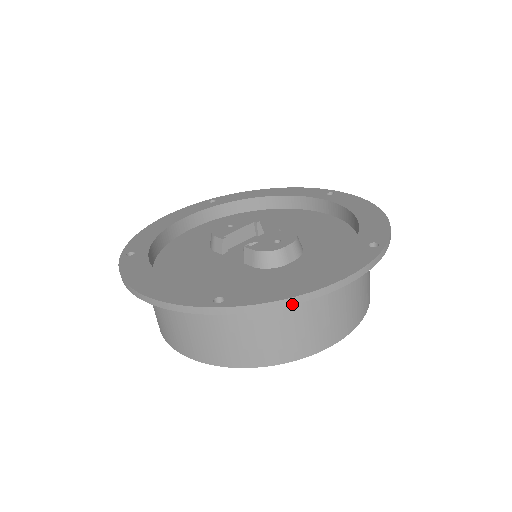
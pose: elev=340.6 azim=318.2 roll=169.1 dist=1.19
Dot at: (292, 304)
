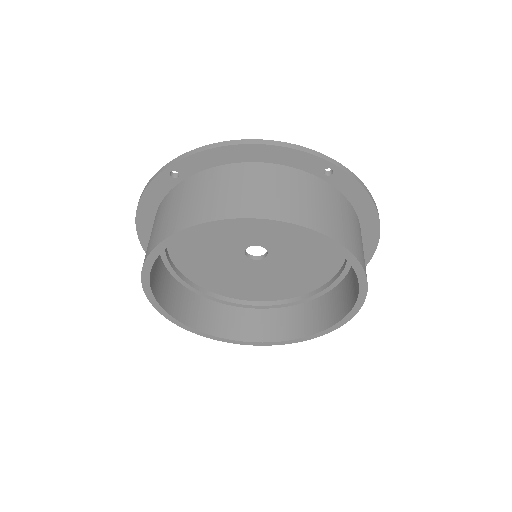
Dot at: (371, 198)
